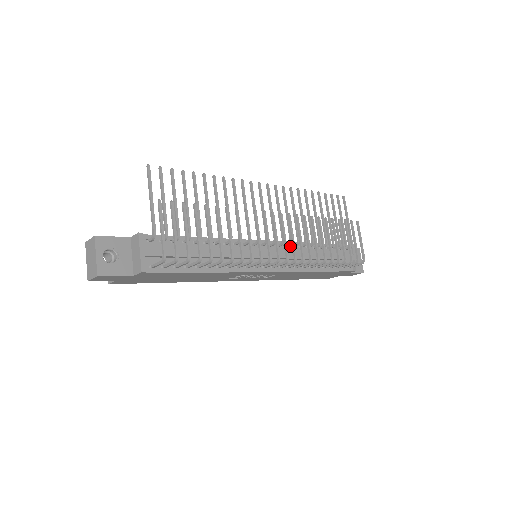
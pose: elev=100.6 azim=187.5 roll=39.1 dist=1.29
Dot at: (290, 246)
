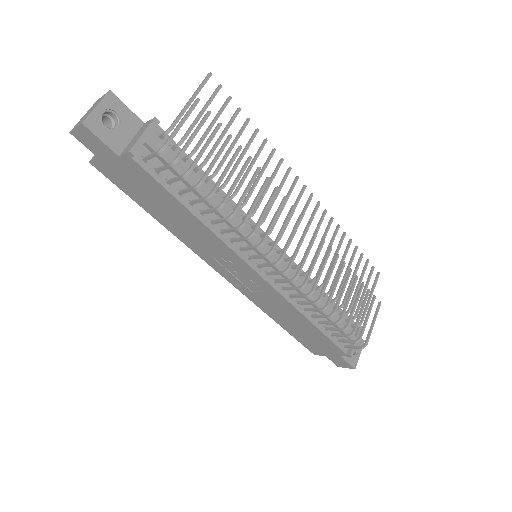
Dot at: occluded
